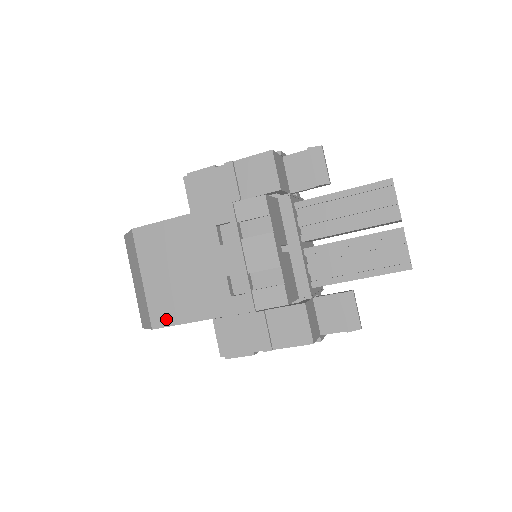
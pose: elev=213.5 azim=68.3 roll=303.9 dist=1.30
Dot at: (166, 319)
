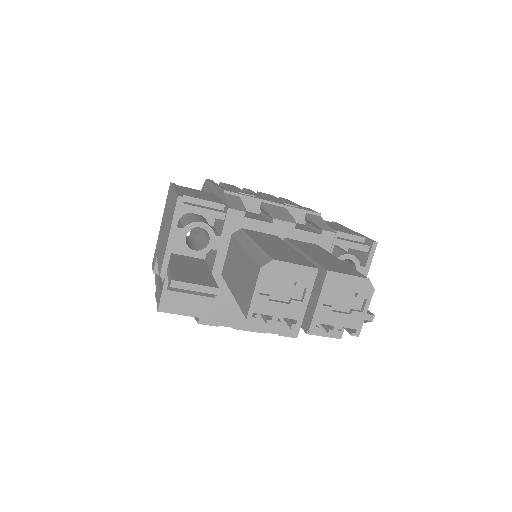
Dot at: occluded
